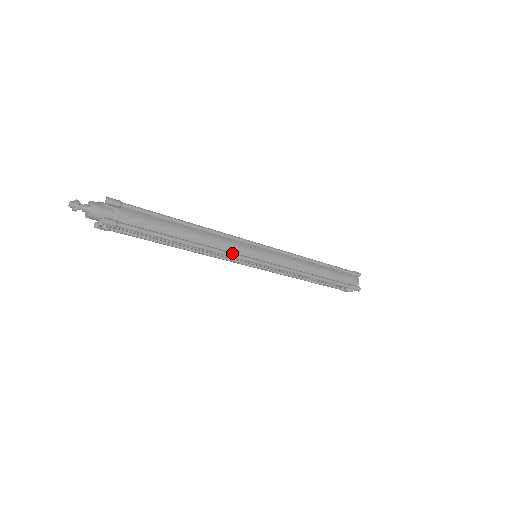
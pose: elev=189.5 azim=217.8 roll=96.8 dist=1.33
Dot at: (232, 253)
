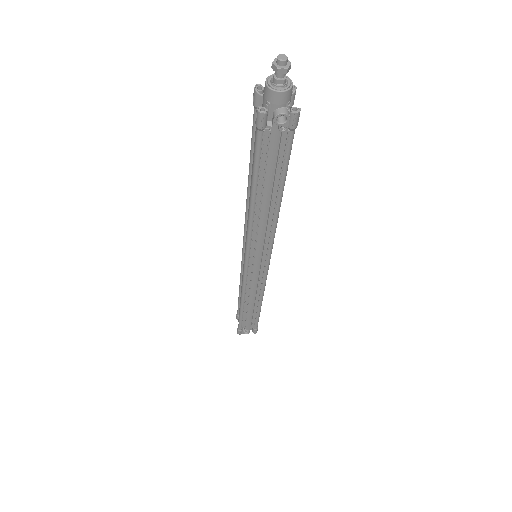
Dot at: (273, 238)
